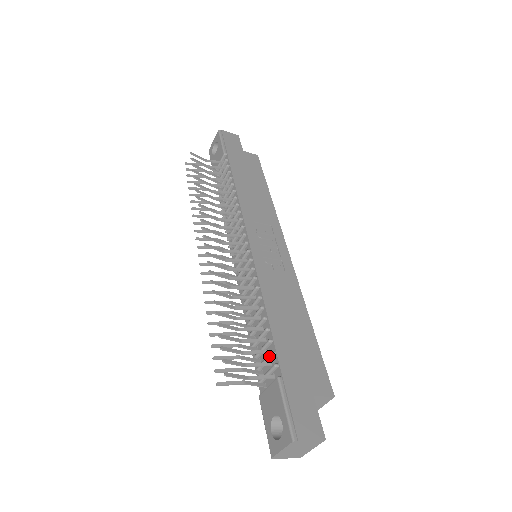
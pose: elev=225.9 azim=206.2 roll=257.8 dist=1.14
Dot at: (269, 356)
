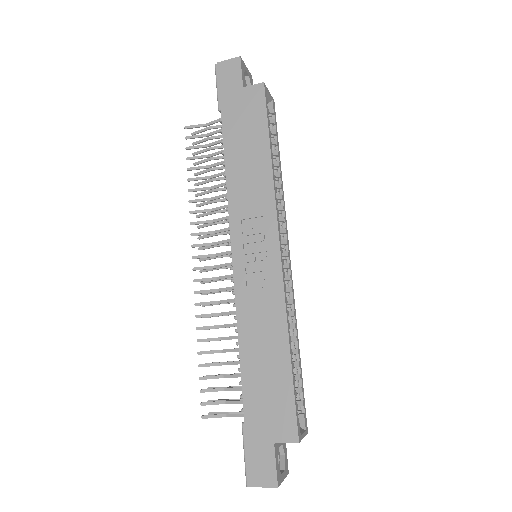
Dot at: (241, 397)
